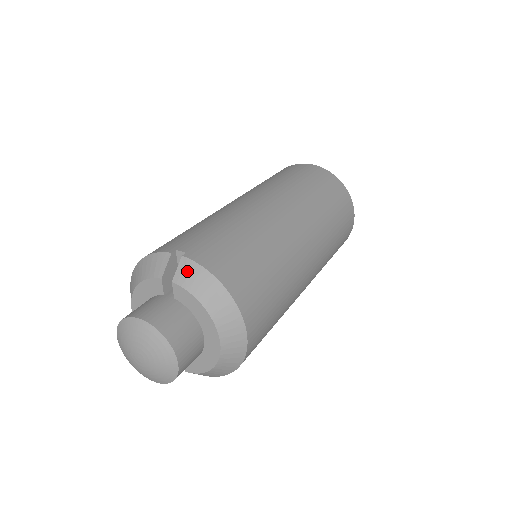
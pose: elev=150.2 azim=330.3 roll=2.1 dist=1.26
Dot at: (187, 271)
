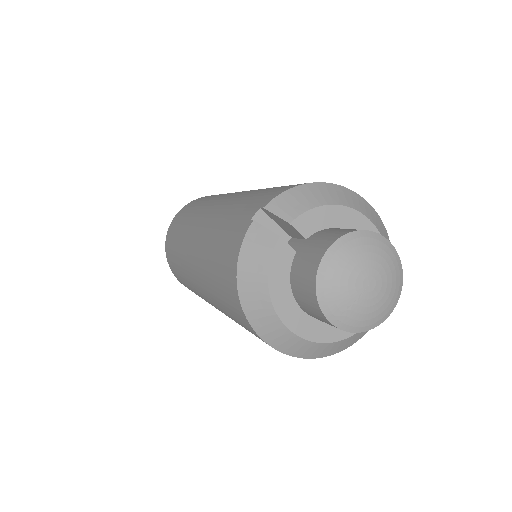
Dot at: (284, 205)
